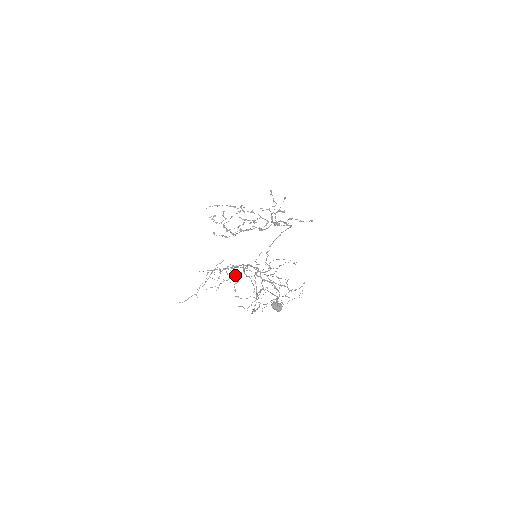
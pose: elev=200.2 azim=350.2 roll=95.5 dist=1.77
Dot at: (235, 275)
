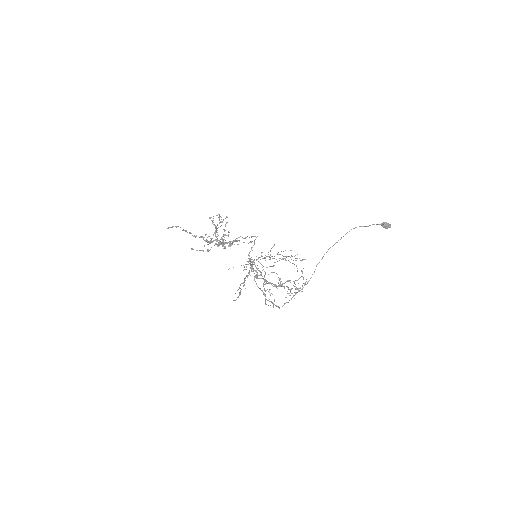
Dot at: (263, 266)
